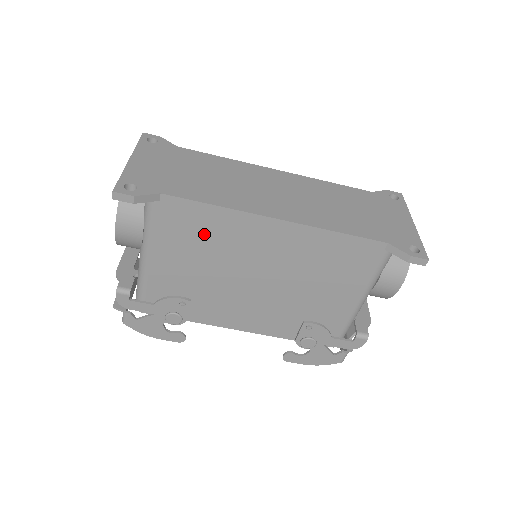
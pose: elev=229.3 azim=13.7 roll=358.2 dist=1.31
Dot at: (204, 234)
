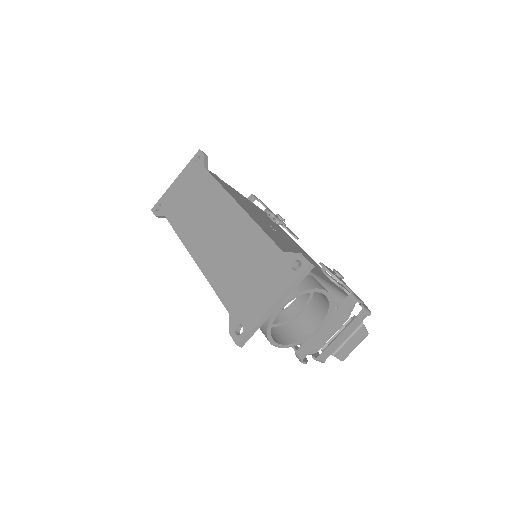
Dot at: occluded
